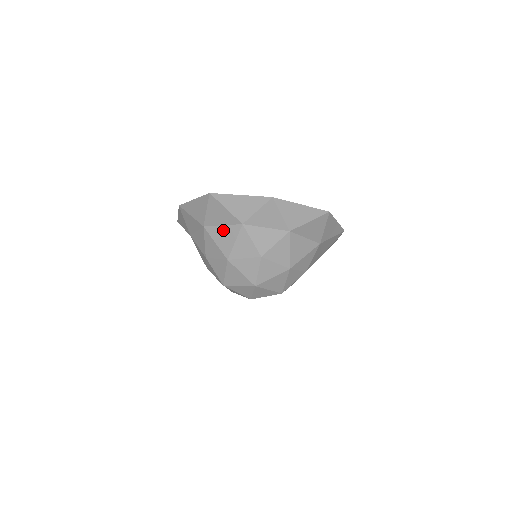
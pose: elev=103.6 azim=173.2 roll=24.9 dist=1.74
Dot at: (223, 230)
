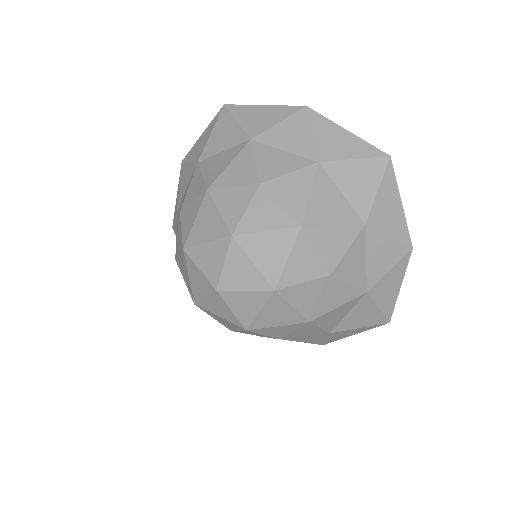
Dot at: (221, 156)
